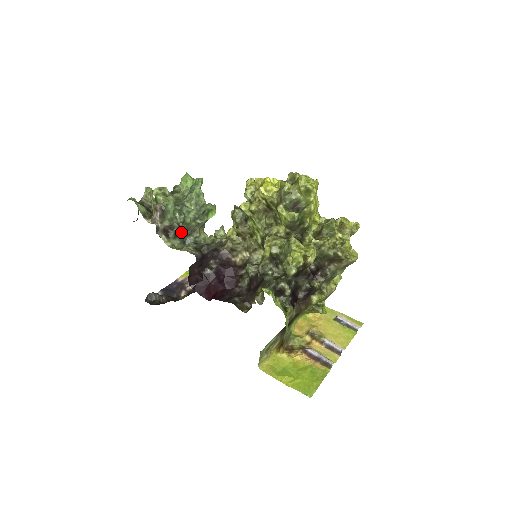
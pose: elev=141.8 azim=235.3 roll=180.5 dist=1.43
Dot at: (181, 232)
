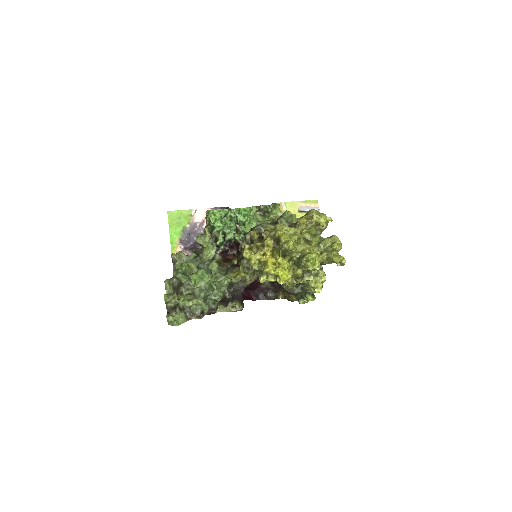
Dot at: occluded
